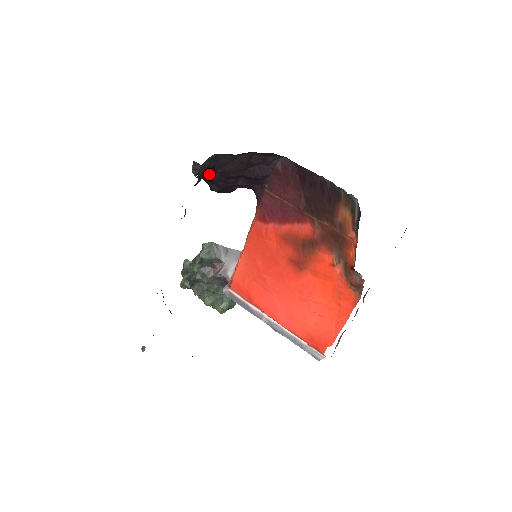
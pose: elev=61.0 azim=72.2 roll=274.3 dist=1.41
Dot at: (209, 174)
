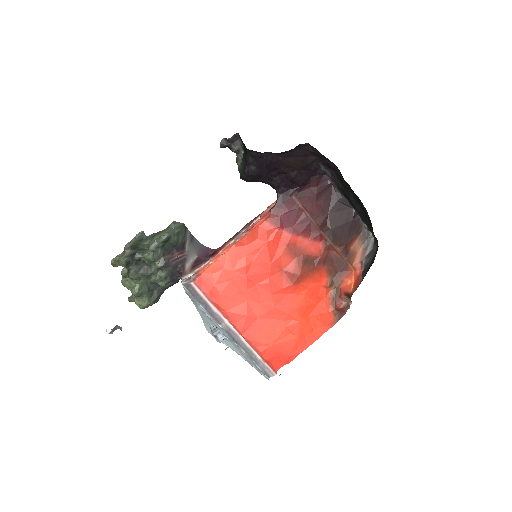
Dot at: (268, 156)
